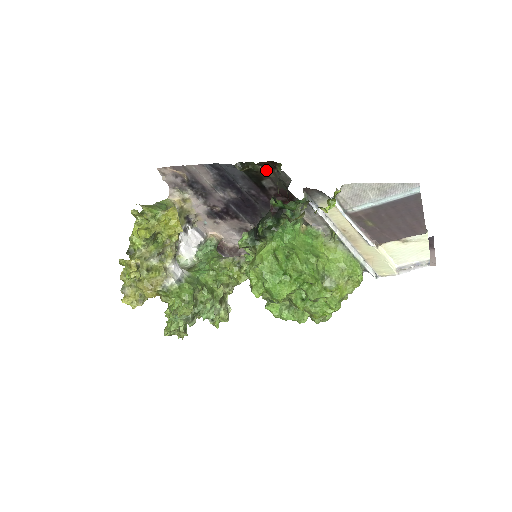
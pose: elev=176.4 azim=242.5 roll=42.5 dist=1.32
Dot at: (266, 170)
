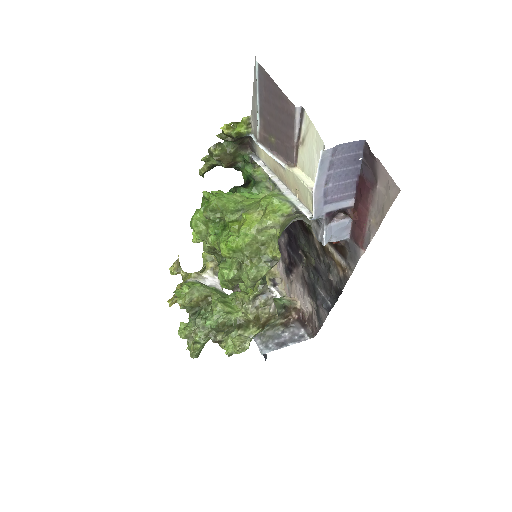
Dot at: occluded
